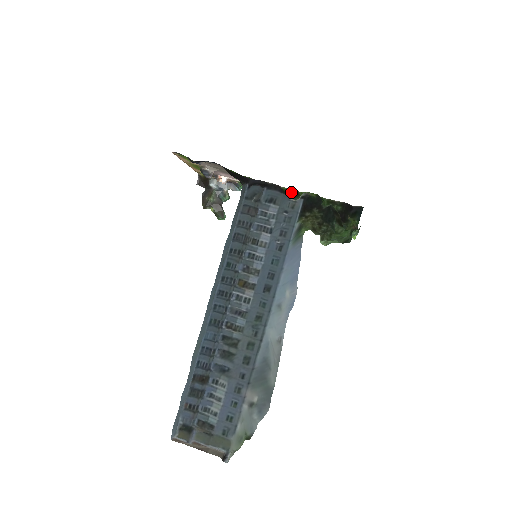
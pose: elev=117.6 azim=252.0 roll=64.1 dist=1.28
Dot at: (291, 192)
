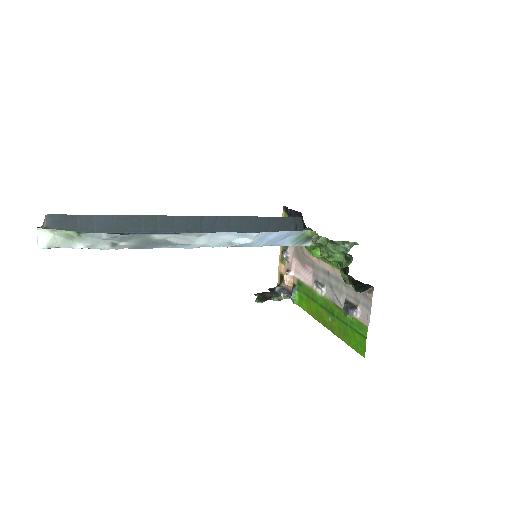
Dot at: (327, 260)
